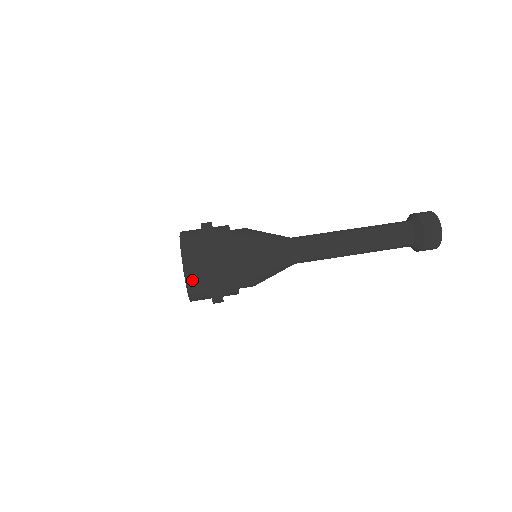
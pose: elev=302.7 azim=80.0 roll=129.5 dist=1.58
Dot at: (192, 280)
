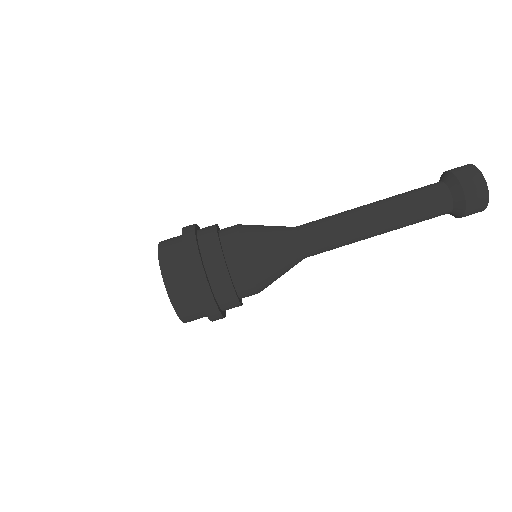
Dot at: (174, 286)
